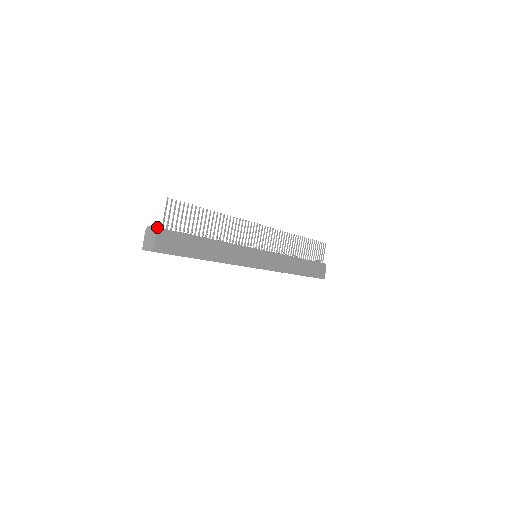
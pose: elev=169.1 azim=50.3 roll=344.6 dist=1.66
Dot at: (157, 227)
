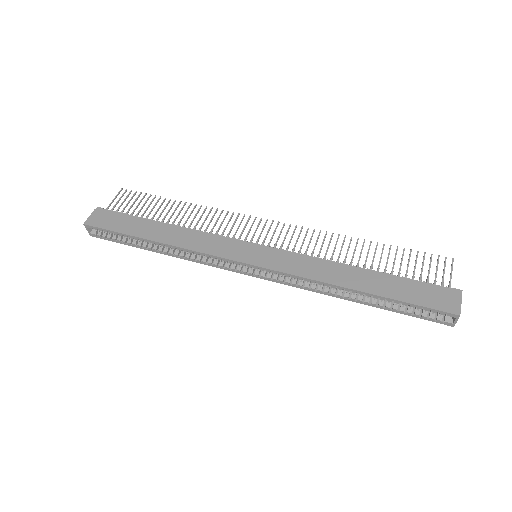
Dot at: (99, 207)
